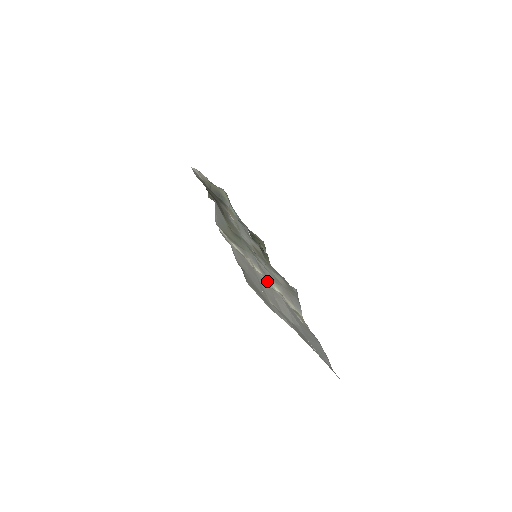
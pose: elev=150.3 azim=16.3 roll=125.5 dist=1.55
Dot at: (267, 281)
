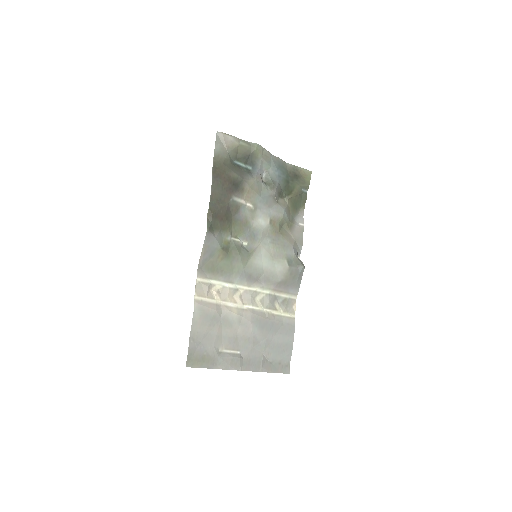
Dot at: (248, 298)
